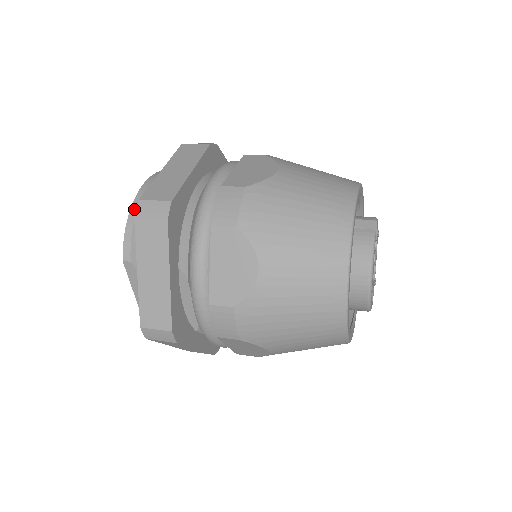
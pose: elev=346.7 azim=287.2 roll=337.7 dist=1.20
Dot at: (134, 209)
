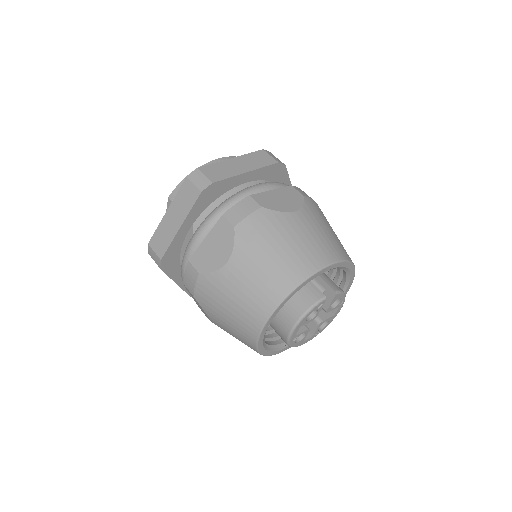
Dot at: occluded
